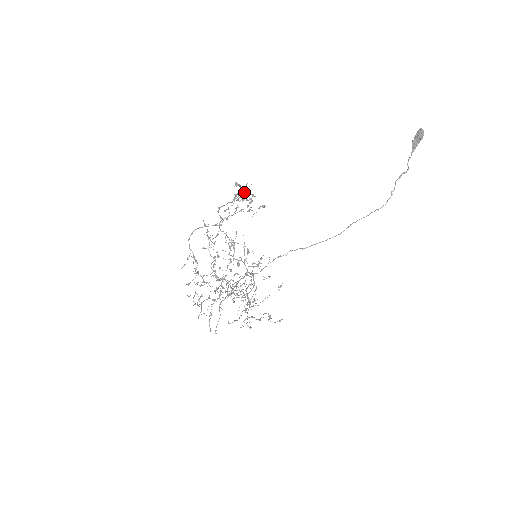
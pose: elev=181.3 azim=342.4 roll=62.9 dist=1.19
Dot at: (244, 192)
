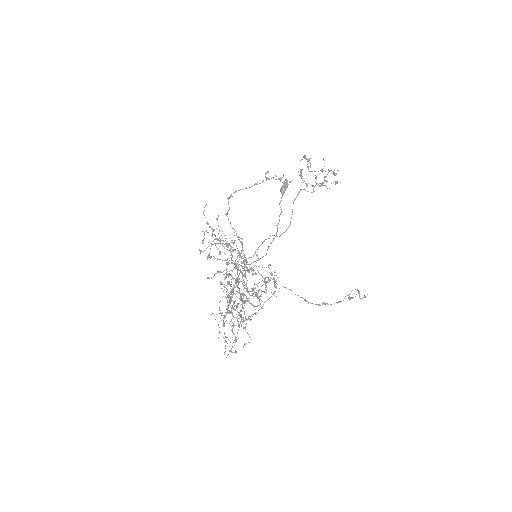
Dot at: occluded
